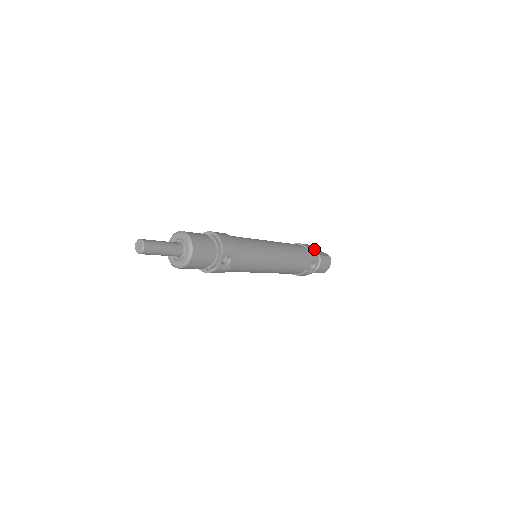
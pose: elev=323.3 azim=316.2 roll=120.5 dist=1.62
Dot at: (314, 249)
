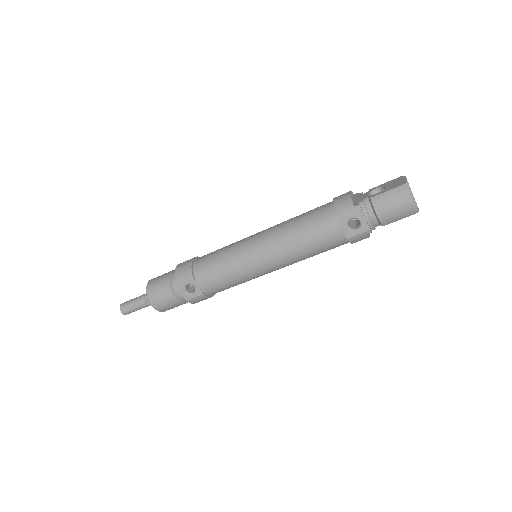
Dot at: (387, 182)
